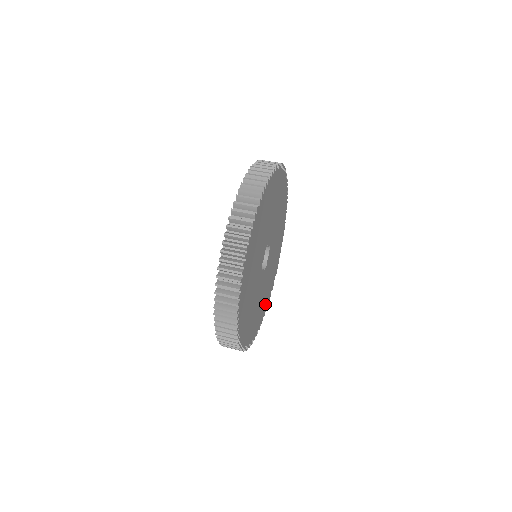
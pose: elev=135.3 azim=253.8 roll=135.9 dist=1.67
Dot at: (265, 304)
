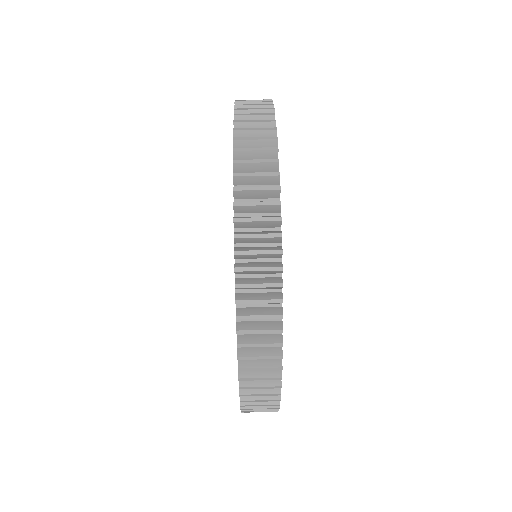
Dot at: occluded
